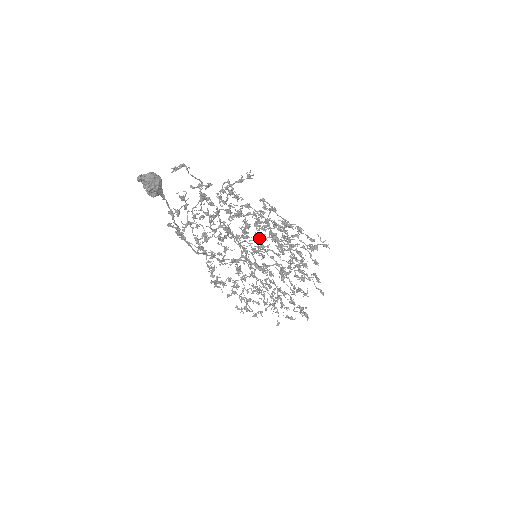
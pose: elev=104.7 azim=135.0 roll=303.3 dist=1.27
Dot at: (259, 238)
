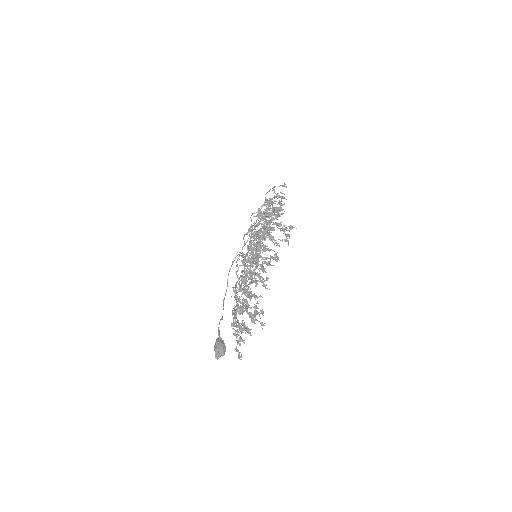
Dot at: occluded
